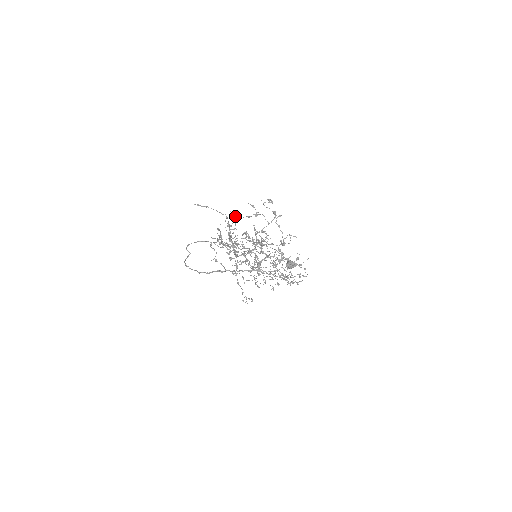
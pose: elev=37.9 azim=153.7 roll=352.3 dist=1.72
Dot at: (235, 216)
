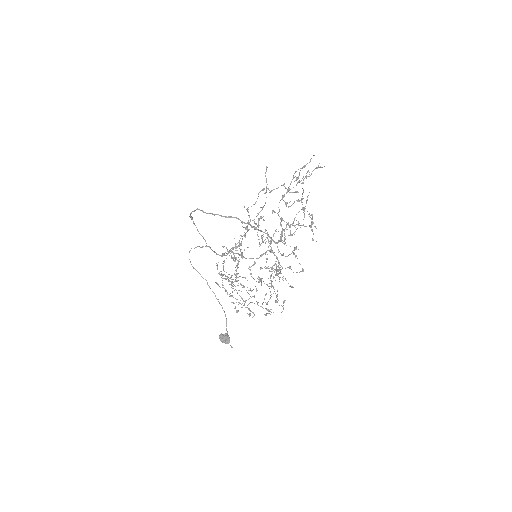
Dot at: (303, 183)
